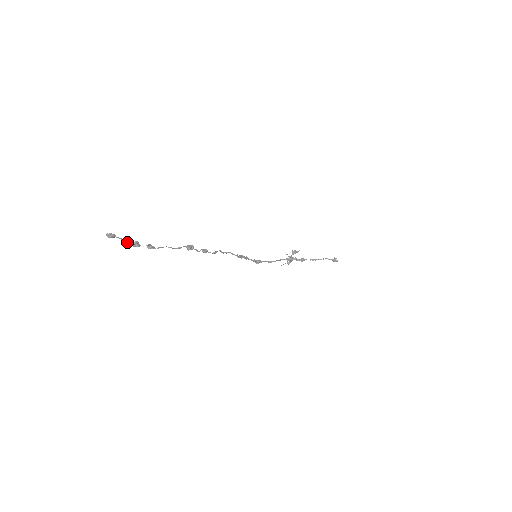
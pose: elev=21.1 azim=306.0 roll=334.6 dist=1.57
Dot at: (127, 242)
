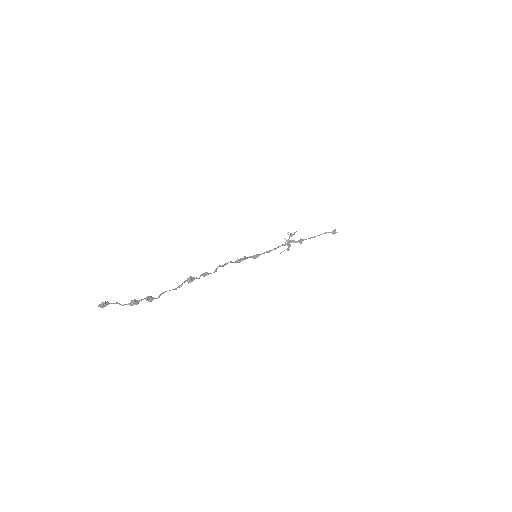
Dot at: occluded
